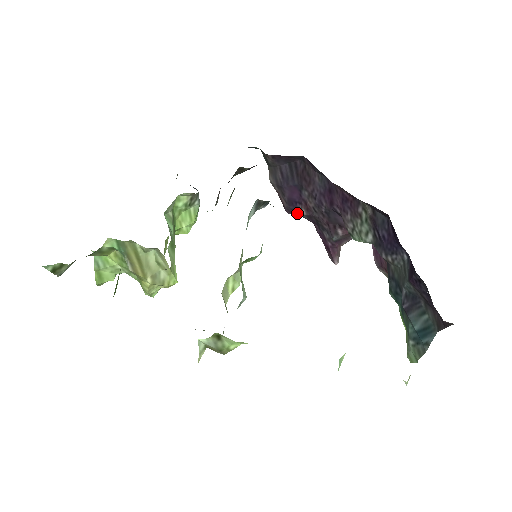
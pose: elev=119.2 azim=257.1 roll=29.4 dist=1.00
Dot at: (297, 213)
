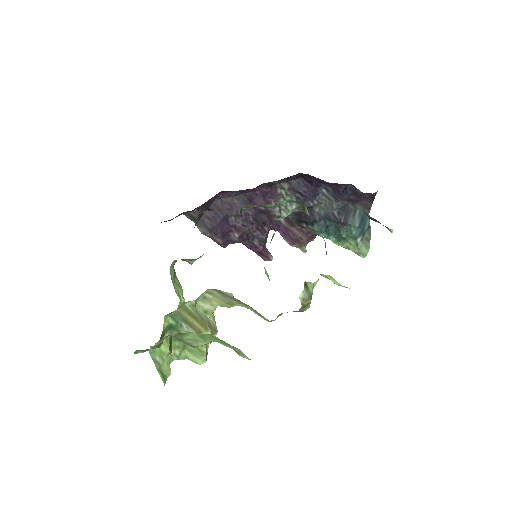
Dot at: (232, 241)
